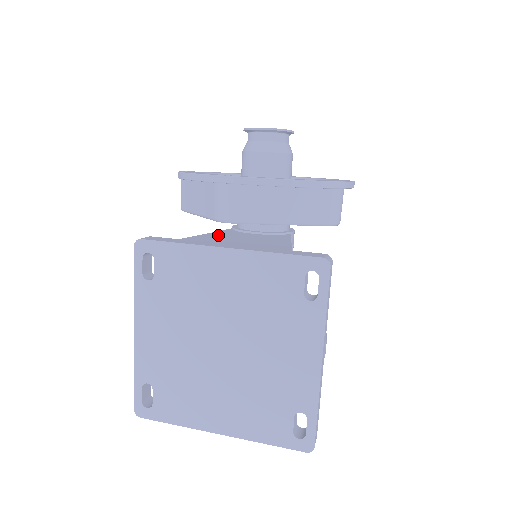
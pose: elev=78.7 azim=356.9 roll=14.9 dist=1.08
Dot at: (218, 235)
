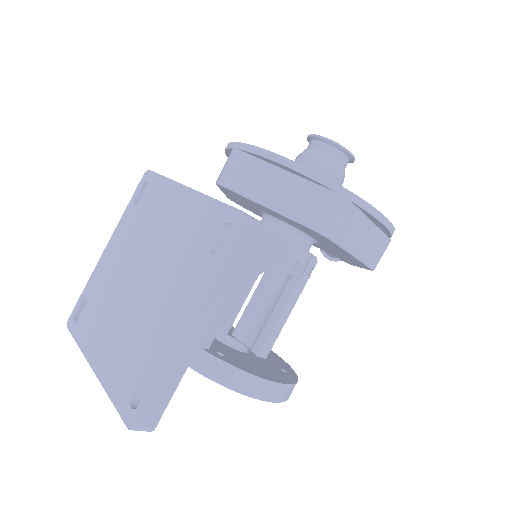
Dot at: occluded
